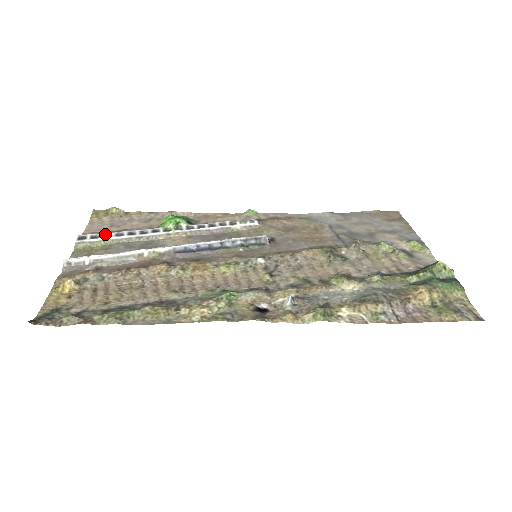
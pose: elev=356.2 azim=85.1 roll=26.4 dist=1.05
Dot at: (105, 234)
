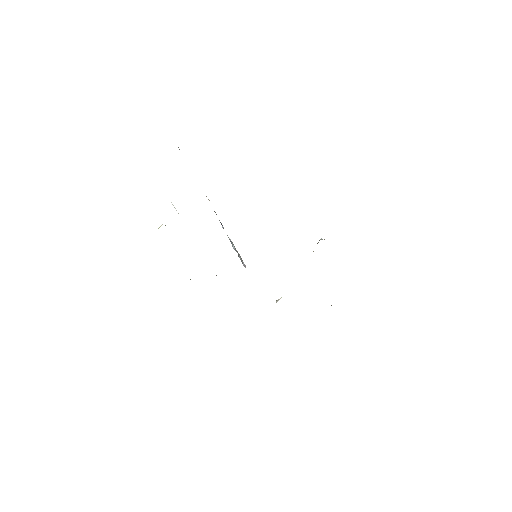
Dot at: occluded
